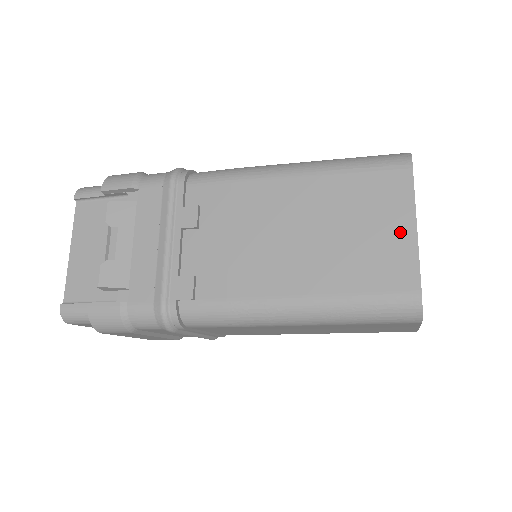
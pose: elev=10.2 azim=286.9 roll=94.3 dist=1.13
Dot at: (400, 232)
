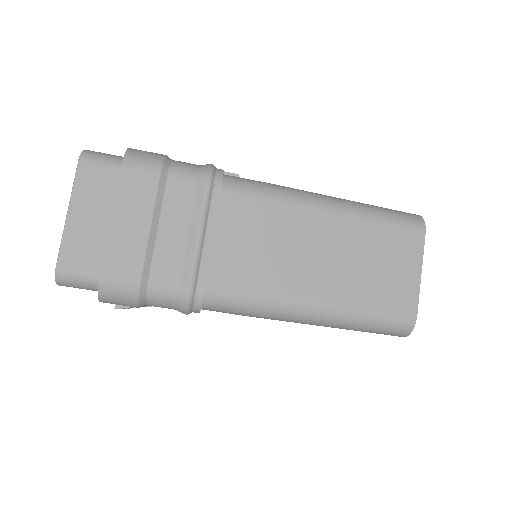
Dot at: occluded
